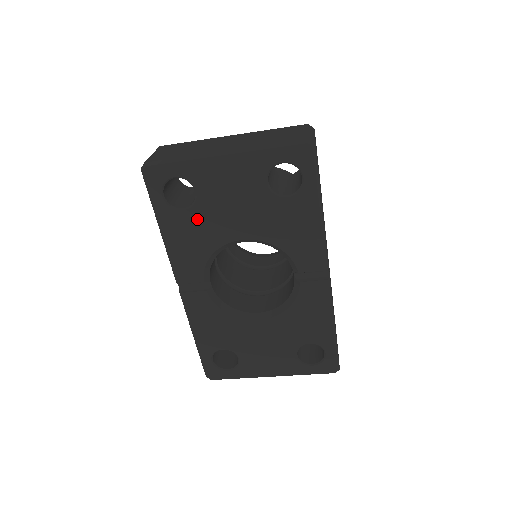
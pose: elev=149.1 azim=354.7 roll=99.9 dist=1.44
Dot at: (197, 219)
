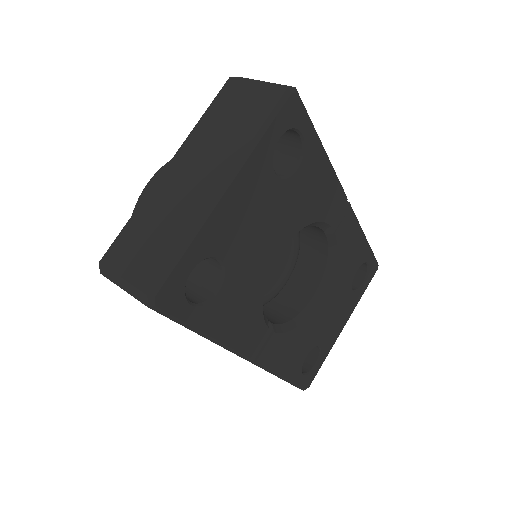
Dot at: (235, 284)
